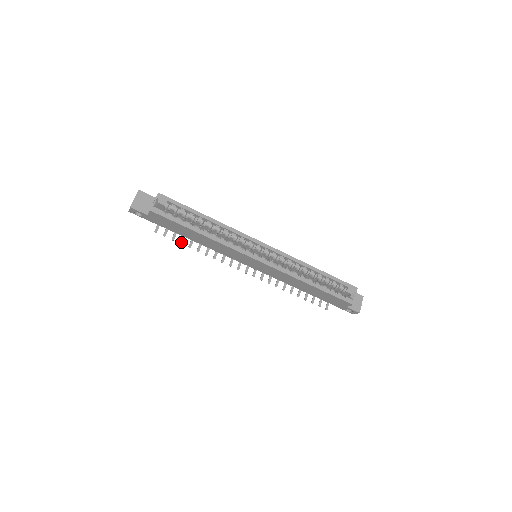
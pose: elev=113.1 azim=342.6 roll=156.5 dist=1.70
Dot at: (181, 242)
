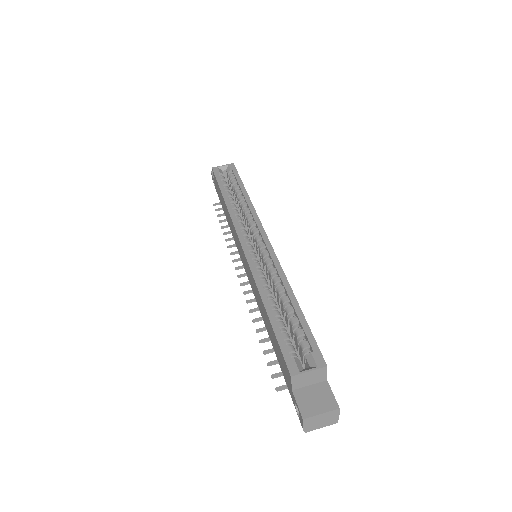
Dot at: (221, 221)
